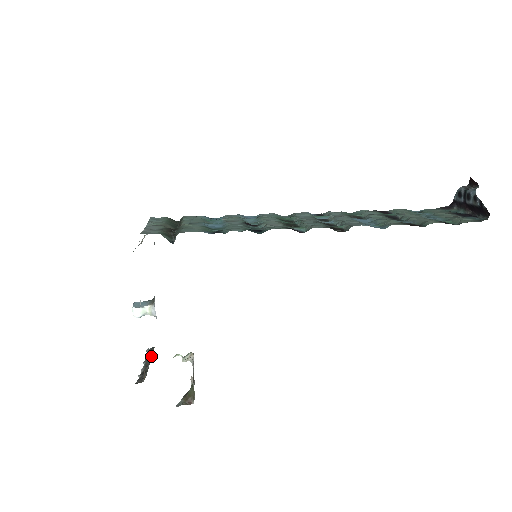
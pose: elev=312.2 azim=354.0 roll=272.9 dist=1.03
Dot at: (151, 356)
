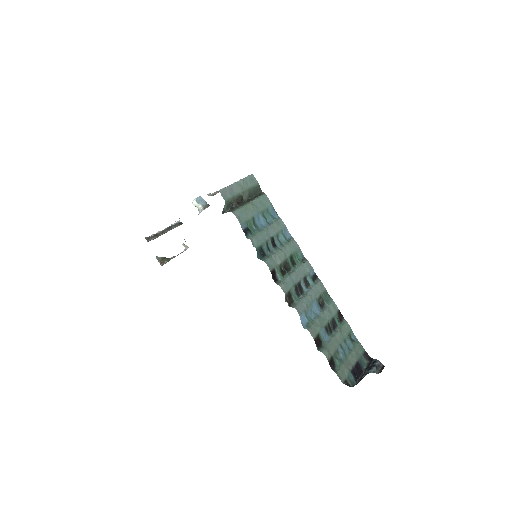
Dot at: occluded
